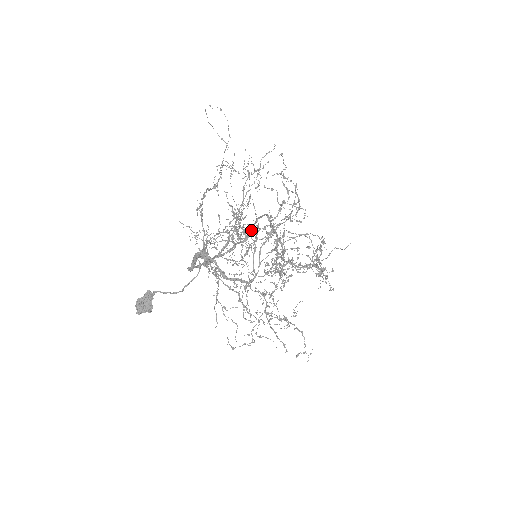
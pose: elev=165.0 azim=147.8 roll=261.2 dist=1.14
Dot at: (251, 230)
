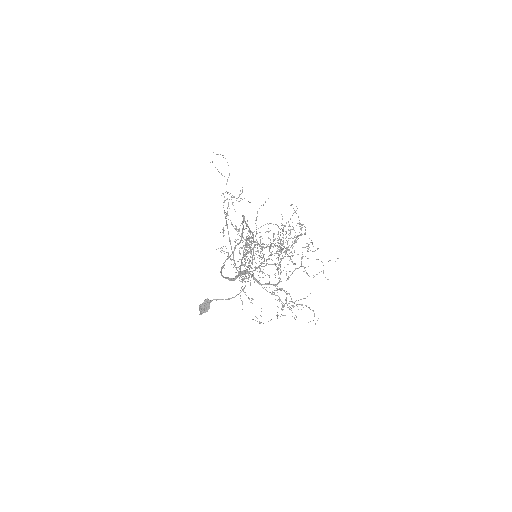
Dot at: occluded
